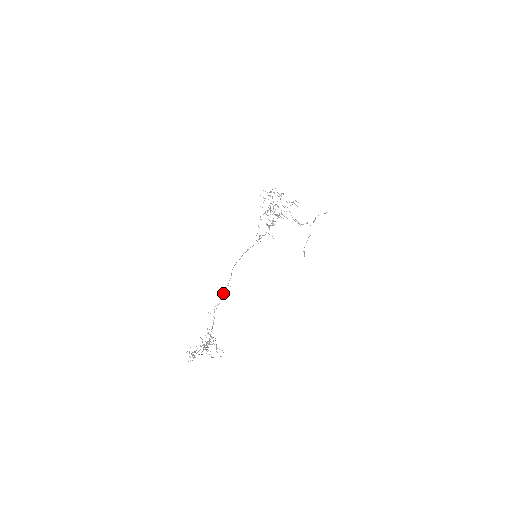
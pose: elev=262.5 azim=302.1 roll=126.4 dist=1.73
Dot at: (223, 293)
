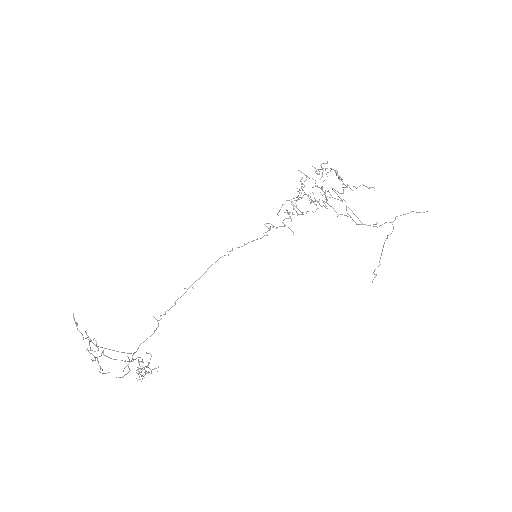
Dot at: occluded
